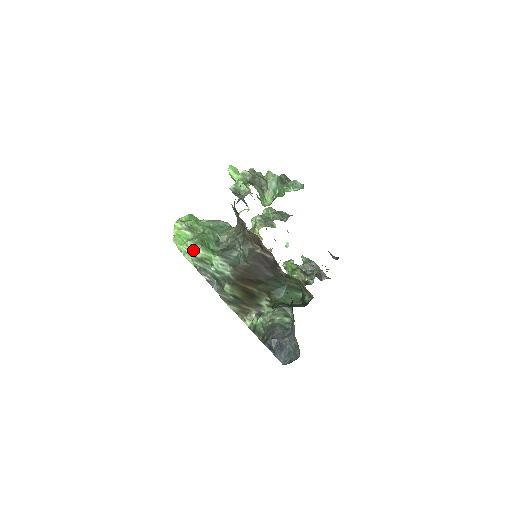
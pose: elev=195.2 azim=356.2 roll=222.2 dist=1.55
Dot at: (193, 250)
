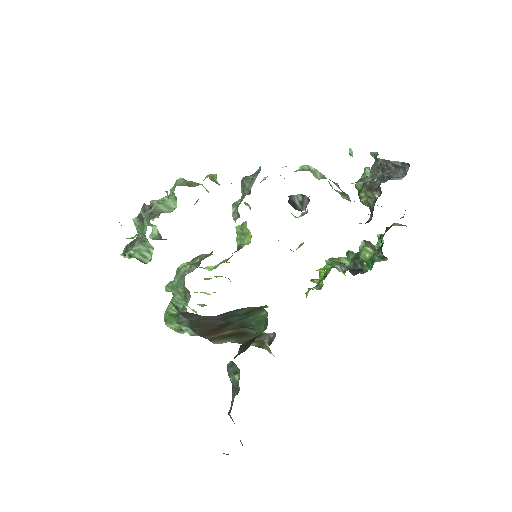
Dot at: occluded
